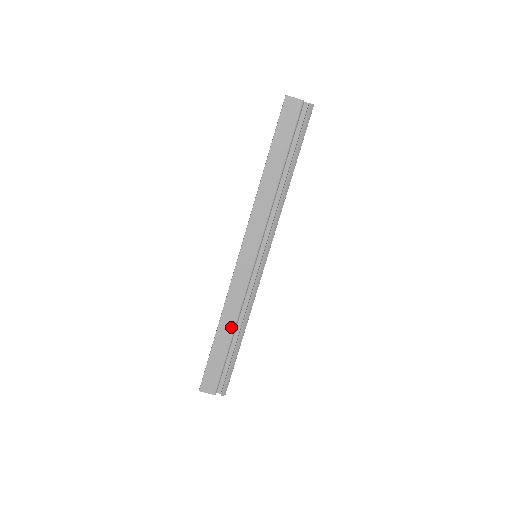
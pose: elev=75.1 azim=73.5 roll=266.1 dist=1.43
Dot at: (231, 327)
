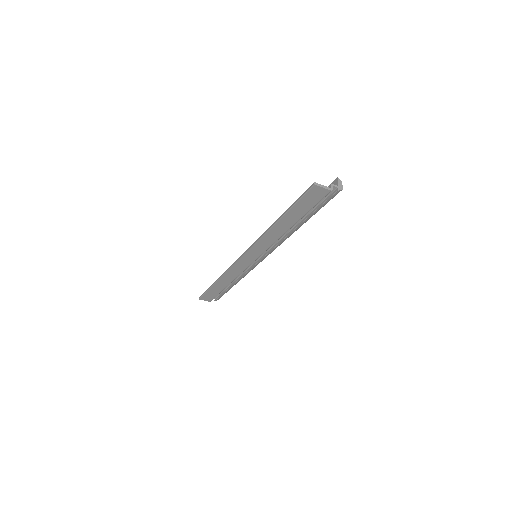
Dot at: (228, 283)
